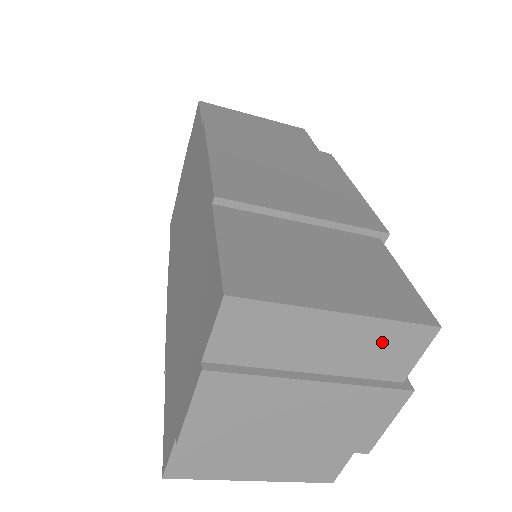
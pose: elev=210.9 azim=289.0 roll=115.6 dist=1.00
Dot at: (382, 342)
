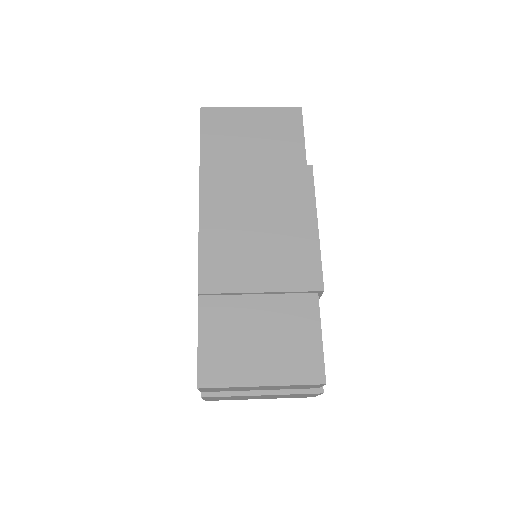
Dot at: occluded
